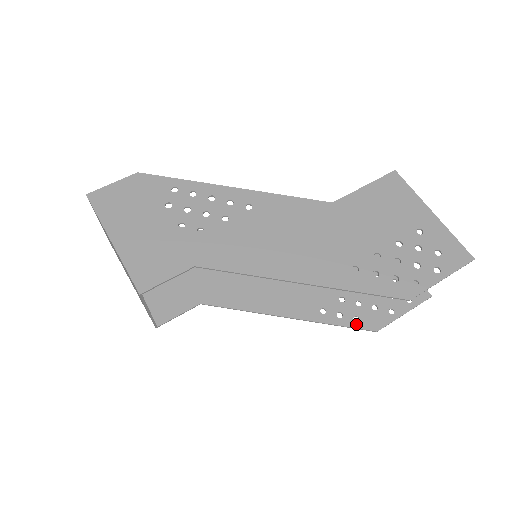
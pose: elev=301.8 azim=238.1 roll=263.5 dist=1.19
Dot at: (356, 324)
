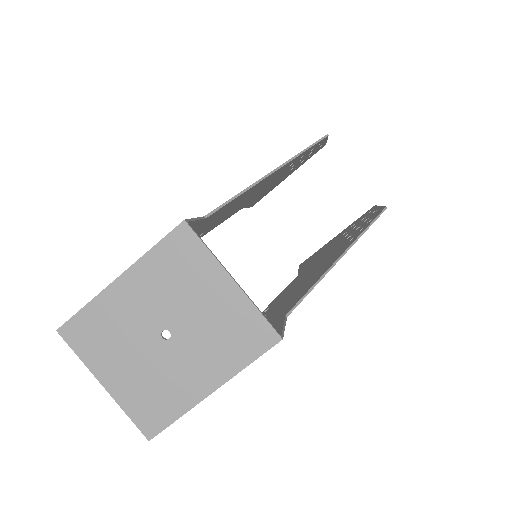
Dot at: (374, 218)
